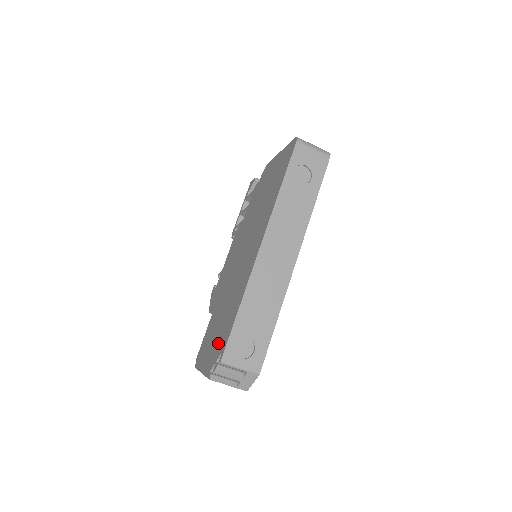
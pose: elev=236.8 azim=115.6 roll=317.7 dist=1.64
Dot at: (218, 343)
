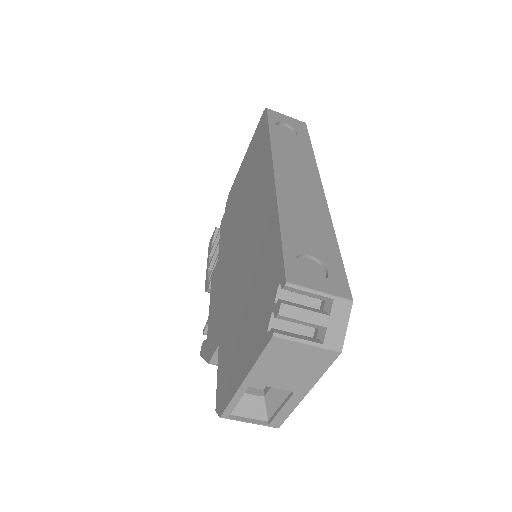
Dot at: (261, 302)
